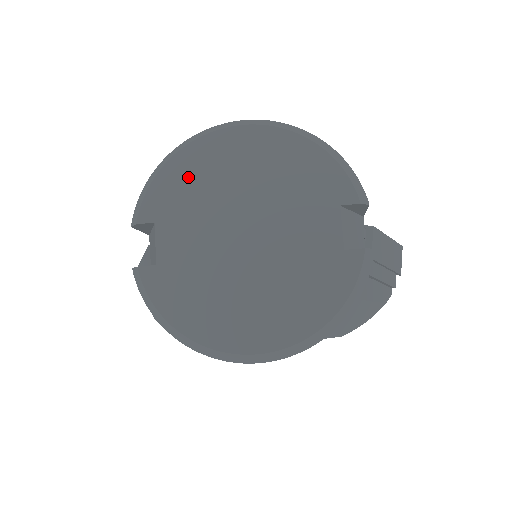
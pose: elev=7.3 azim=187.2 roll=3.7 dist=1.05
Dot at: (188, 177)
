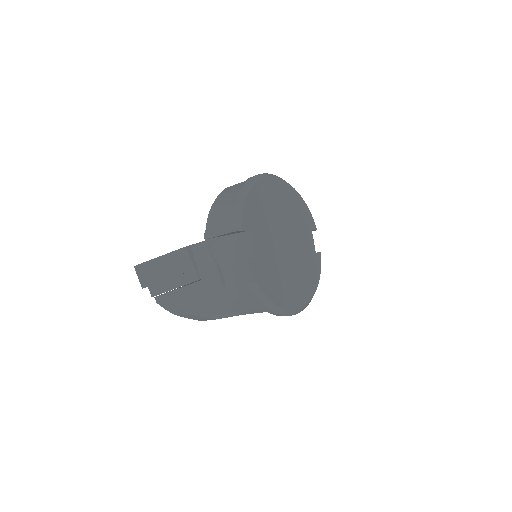
Dot at: (260, 204)
